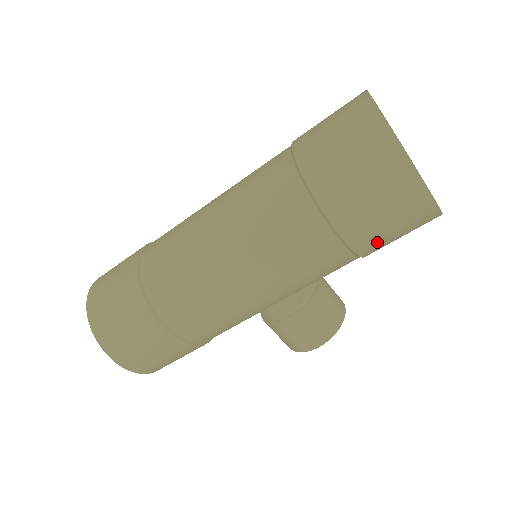
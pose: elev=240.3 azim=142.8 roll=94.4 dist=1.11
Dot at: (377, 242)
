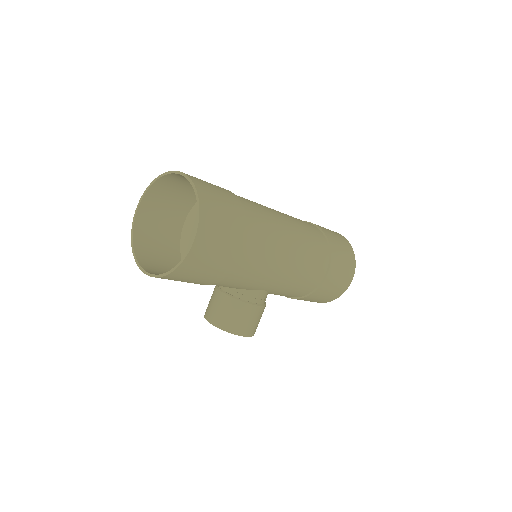
Dot at: (321, 293)
